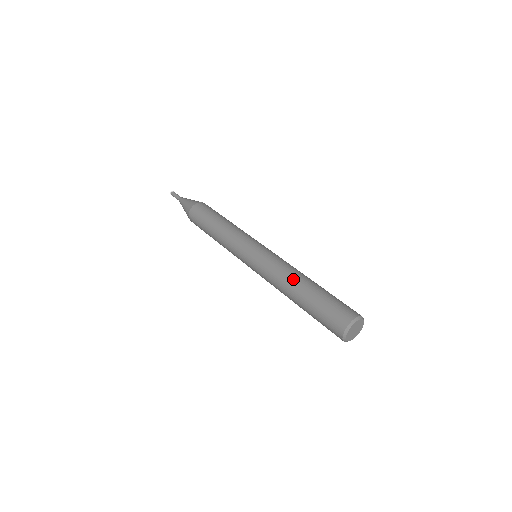
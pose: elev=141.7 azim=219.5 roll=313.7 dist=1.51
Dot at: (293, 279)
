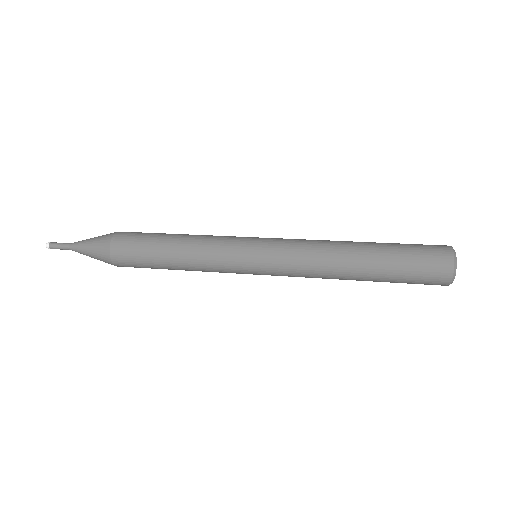
Dot at: occluded
